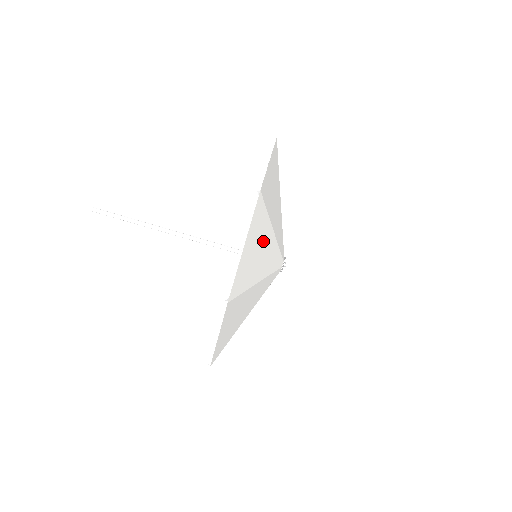
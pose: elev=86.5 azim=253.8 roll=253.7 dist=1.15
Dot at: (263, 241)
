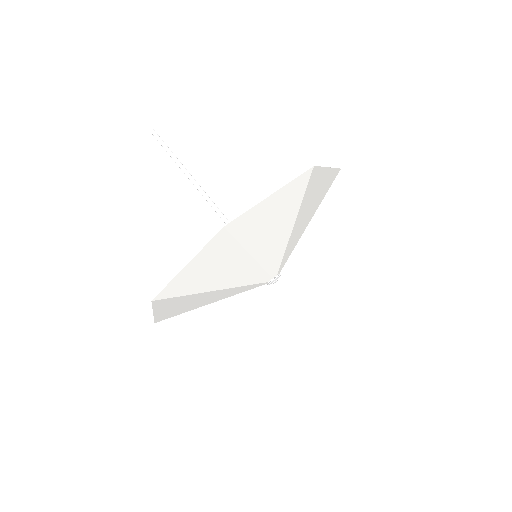
Dot at: (228, 263)
